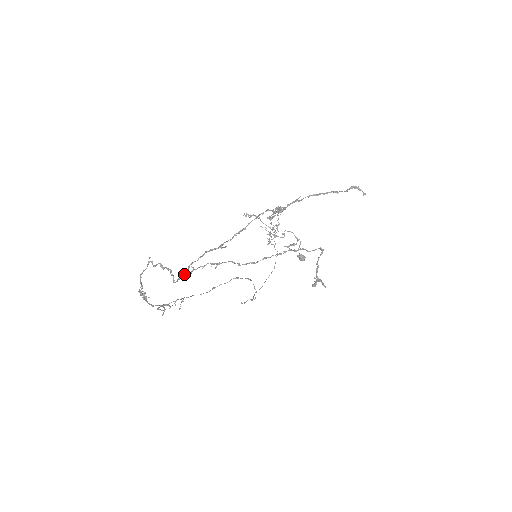
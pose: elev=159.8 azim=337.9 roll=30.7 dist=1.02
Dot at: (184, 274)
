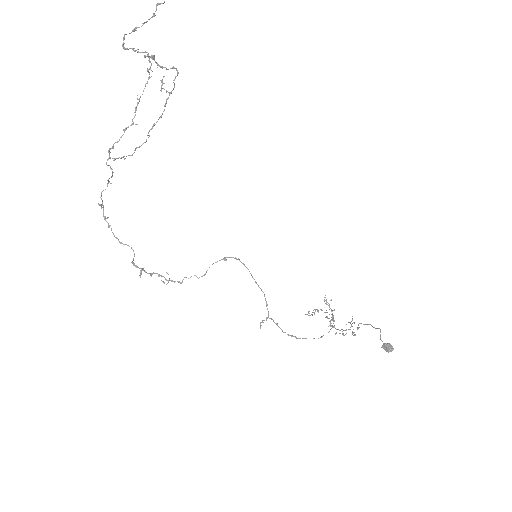
Dot at: (109, 149)
